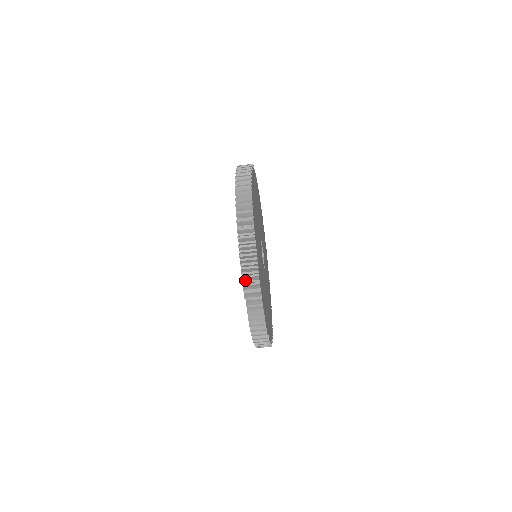
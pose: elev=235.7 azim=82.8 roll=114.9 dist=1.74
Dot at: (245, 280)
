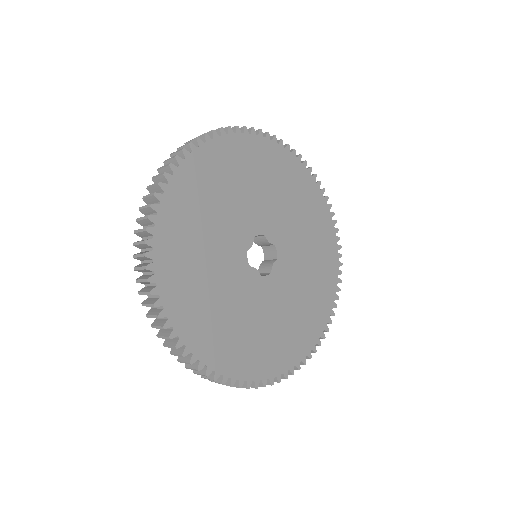
Dot at: (138, 278)
